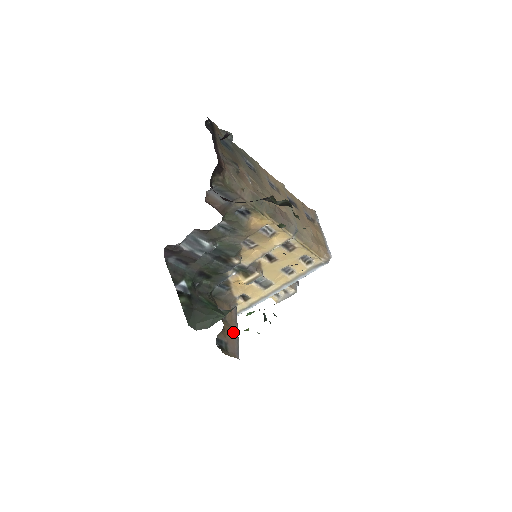
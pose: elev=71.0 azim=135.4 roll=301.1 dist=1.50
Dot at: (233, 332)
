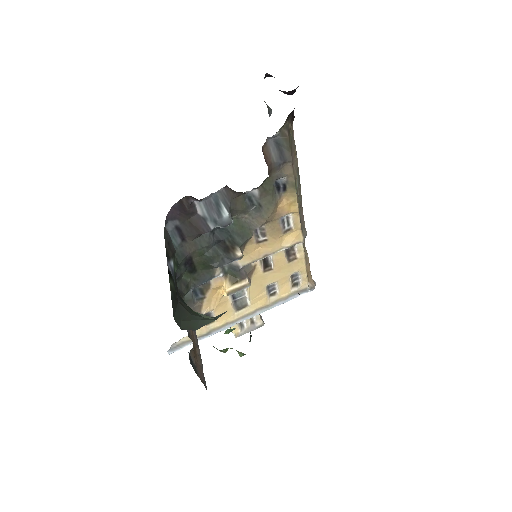
Dot at: (198, 356)
